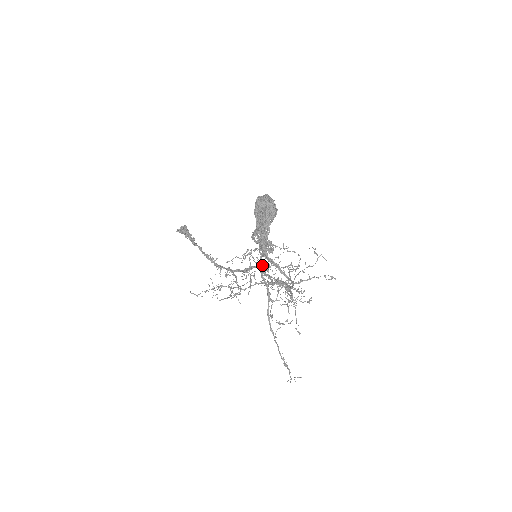
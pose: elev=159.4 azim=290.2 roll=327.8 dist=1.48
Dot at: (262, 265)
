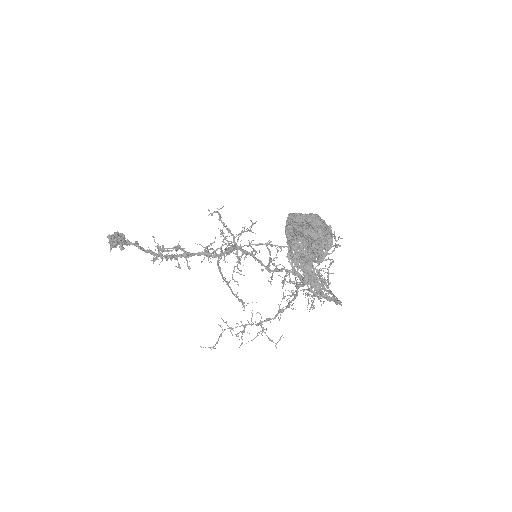
Dot at: occluded
